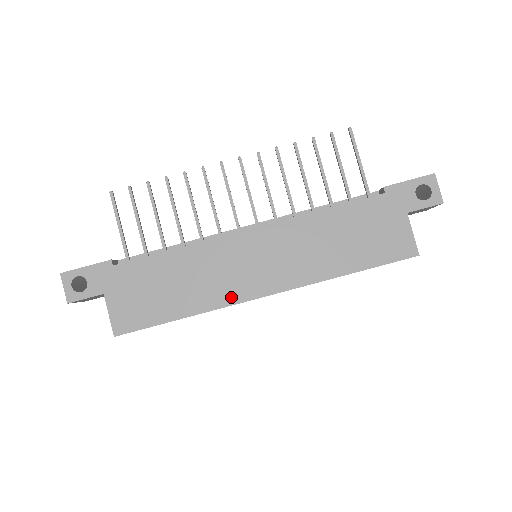
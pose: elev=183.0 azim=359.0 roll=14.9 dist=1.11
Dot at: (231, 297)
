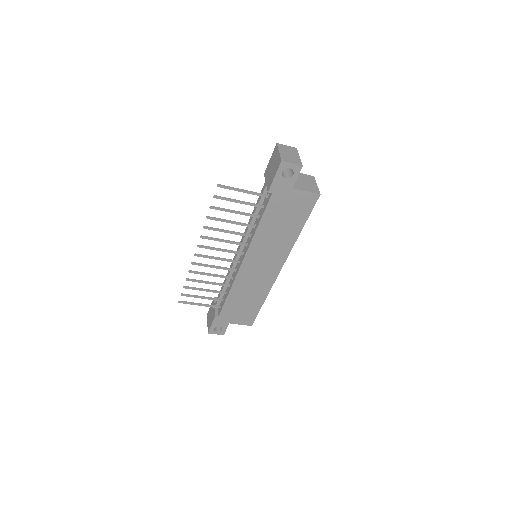
Dot at: (270, 282)
